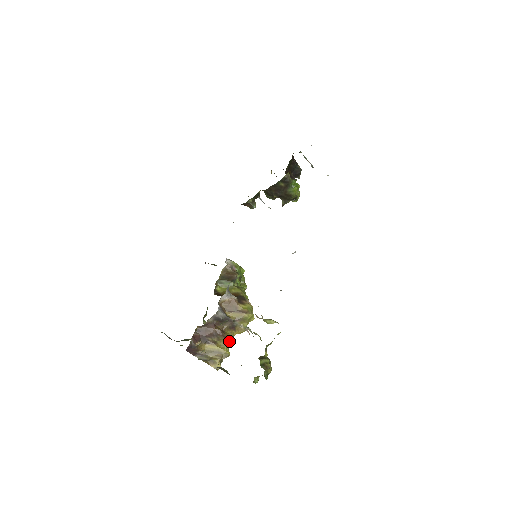
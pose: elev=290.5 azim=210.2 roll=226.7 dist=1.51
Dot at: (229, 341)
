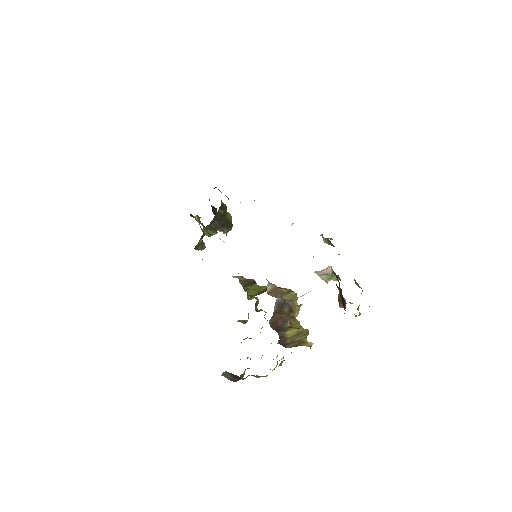
Dot at: (298, 322)
